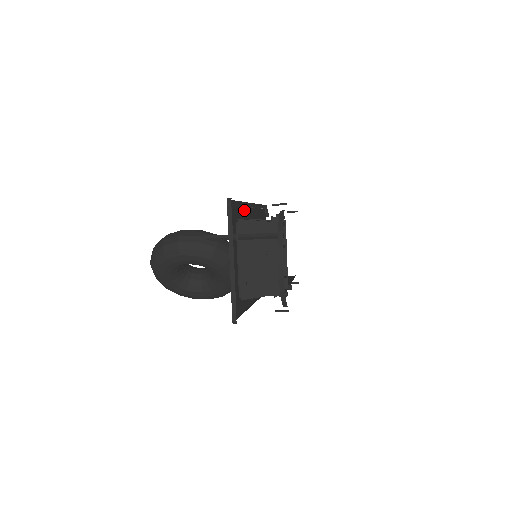
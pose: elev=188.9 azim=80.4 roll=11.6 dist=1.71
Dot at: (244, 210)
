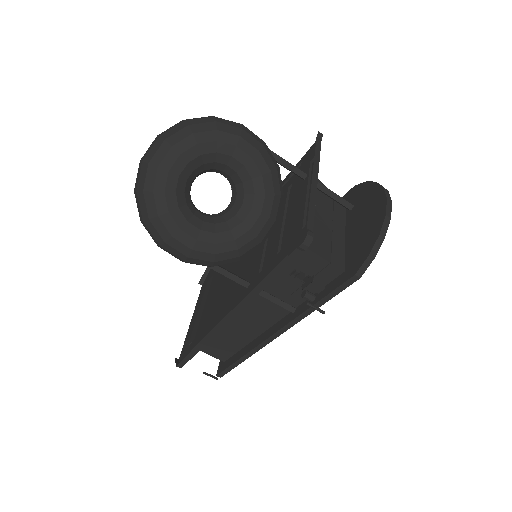
Dot at: occluded
